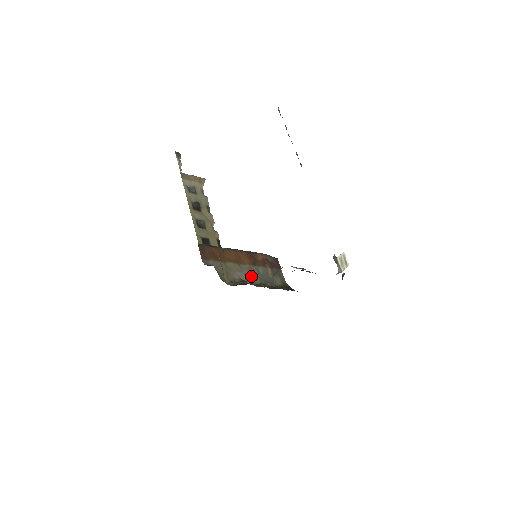
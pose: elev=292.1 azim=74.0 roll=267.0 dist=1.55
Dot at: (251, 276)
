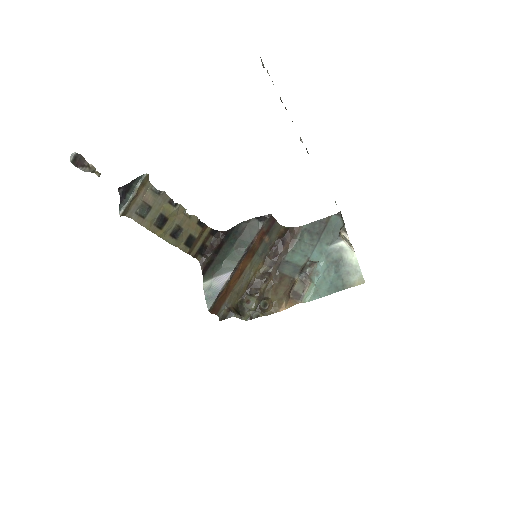
Dot at: (254, 267)
